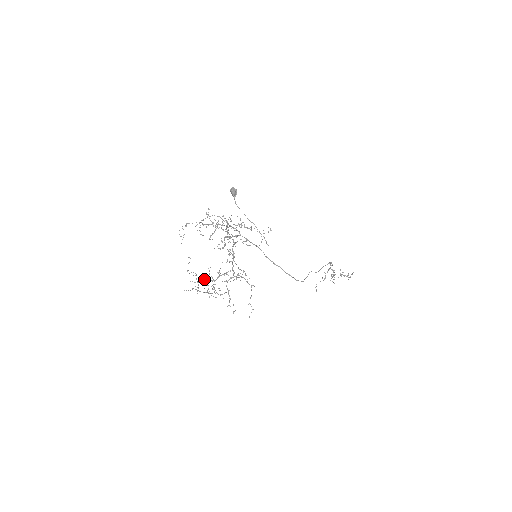
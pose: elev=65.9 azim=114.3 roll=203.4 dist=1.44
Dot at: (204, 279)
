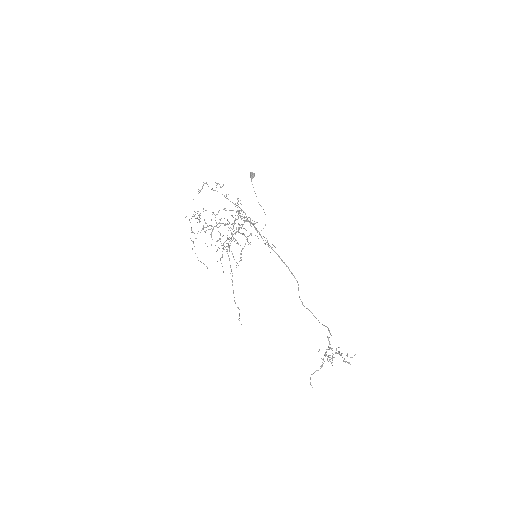
Dot at: occluded
